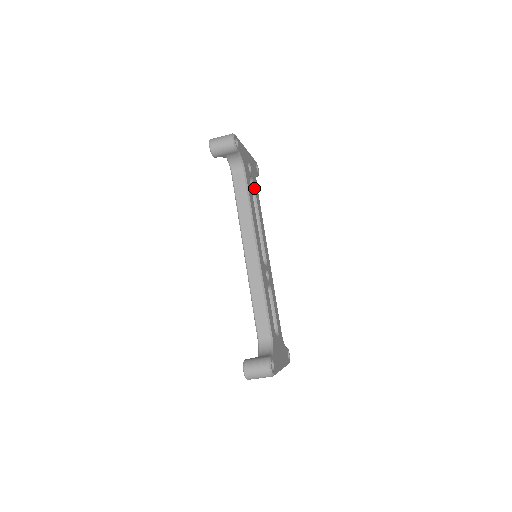
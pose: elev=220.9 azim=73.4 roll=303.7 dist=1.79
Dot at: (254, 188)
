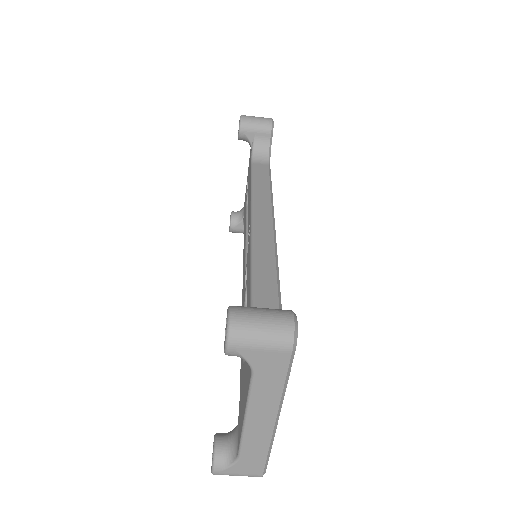
Dot at: occluded
